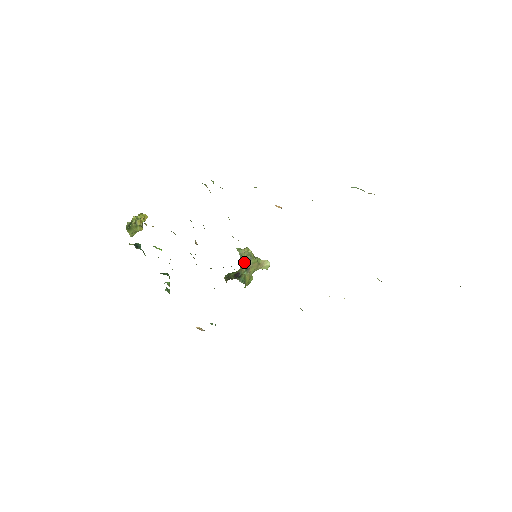
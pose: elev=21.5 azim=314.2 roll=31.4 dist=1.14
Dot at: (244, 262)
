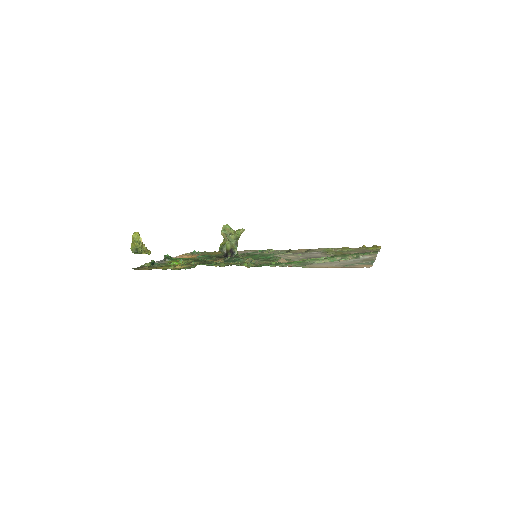
Dot at: (233, 241)
